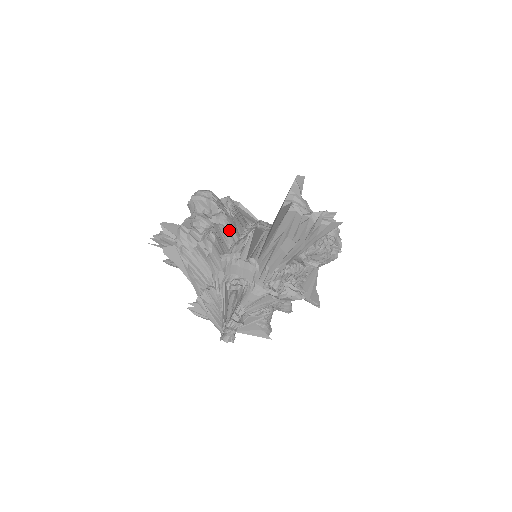
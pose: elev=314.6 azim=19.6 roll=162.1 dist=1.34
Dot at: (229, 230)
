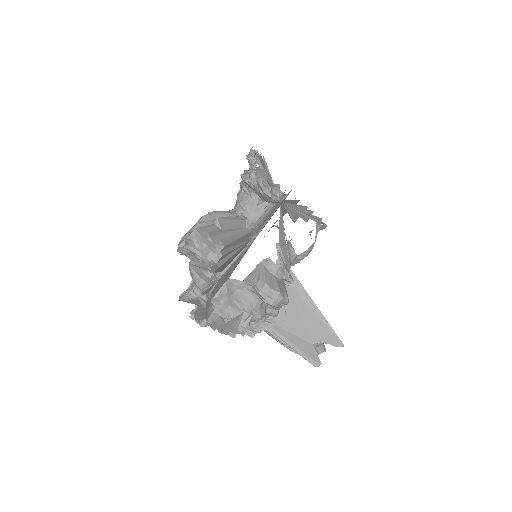
Dot at: occluded
